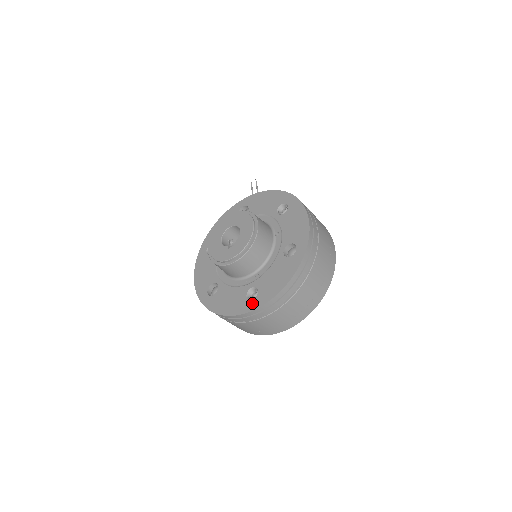
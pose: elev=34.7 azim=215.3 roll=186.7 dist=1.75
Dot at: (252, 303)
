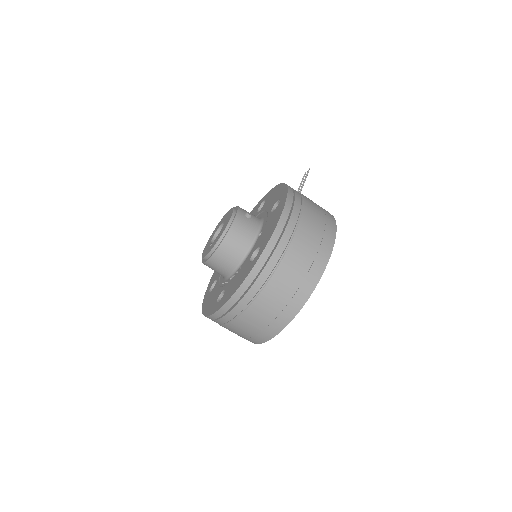
Dot at: (215, 306)
